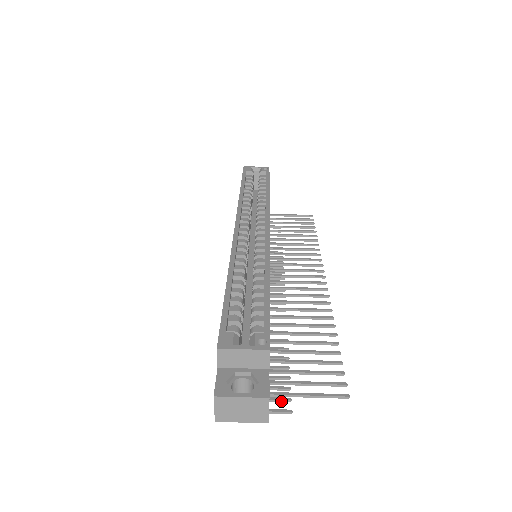
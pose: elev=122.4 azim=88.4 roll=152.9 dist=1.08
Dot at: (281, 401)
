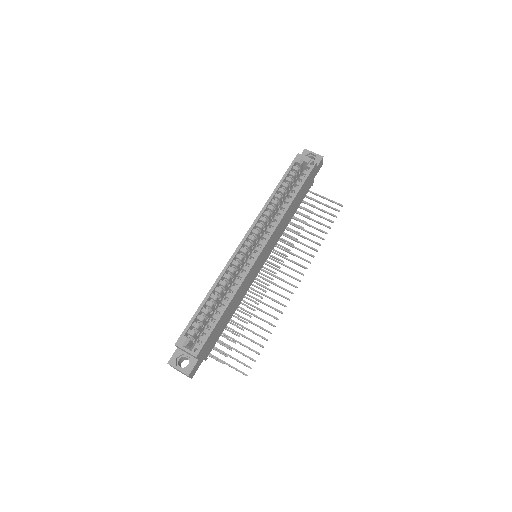
Dot at: occluded
